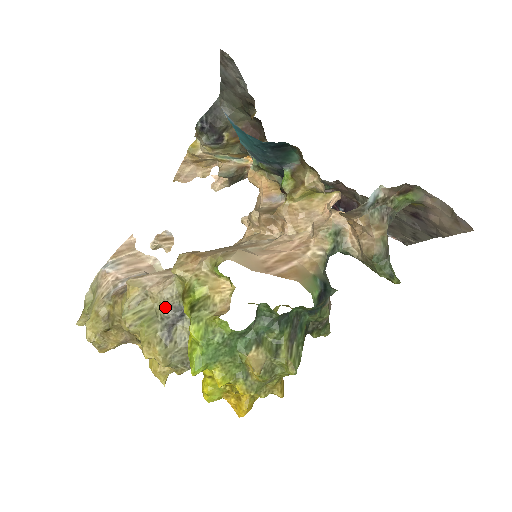
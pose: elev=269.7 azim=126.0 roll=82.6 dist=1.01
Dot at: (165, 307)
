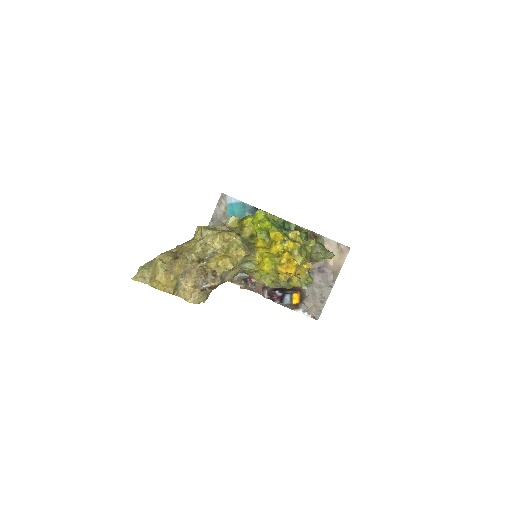
Dot at: (228, 230)
